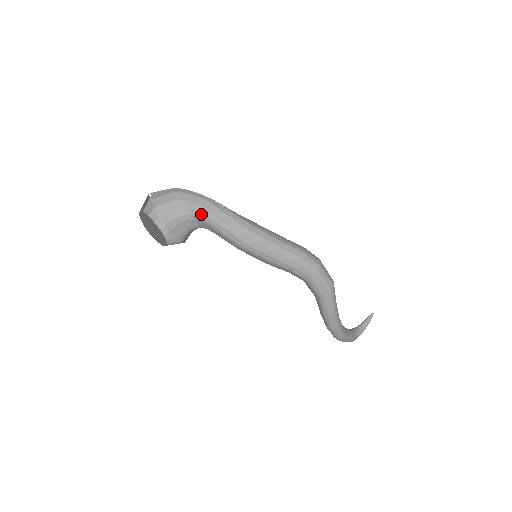
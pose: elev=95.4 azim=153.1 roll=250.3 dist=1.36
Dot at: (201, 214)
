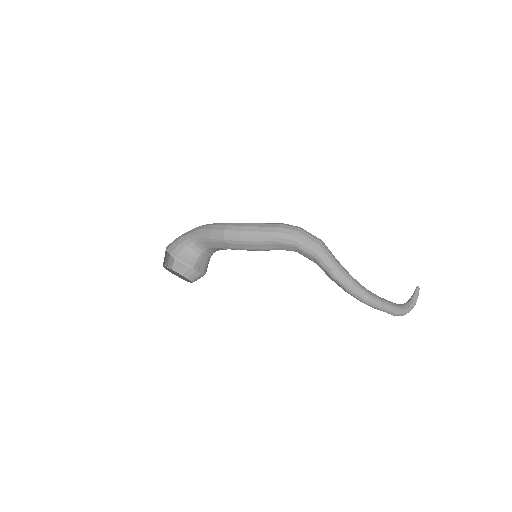
Dot at: (196, 236)
